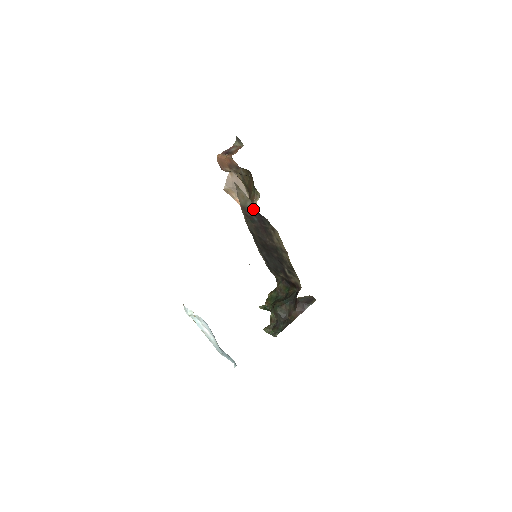
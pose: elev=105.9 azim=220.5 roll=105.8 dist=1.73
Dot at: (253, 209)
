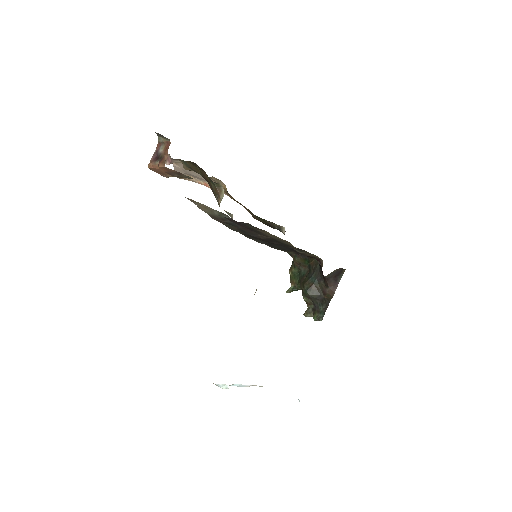
Dot at: (225, 217)
